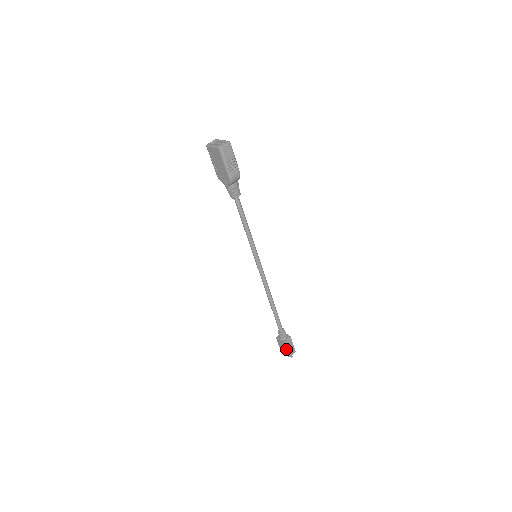
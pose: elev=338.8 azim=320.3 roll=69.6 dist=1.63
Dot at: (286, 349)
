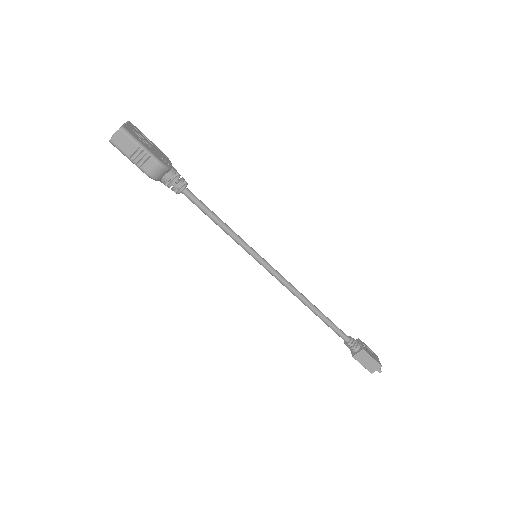
Dot at: (361, 364)
